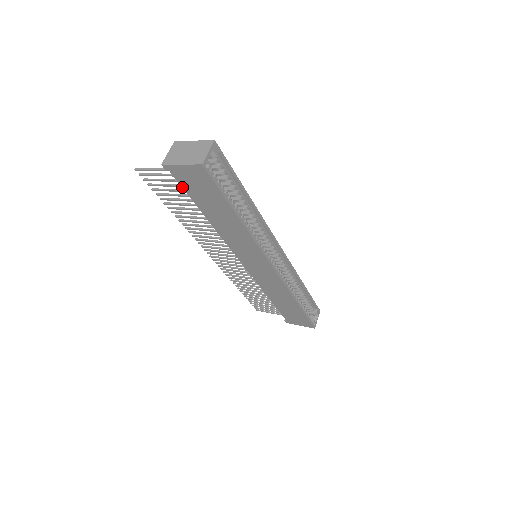
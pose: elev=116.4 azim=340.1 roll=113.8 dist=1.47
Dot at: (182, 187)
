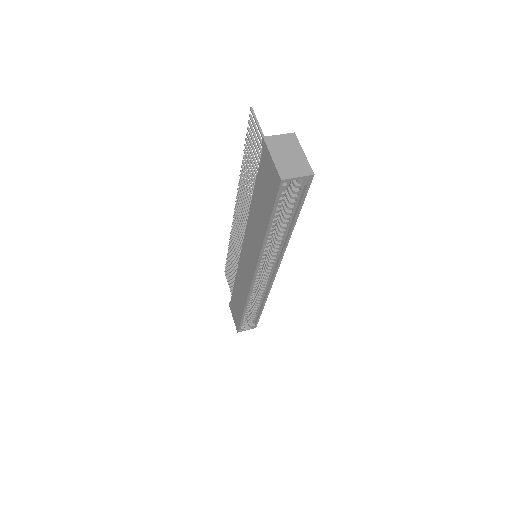
Dot at: (259, 166)
